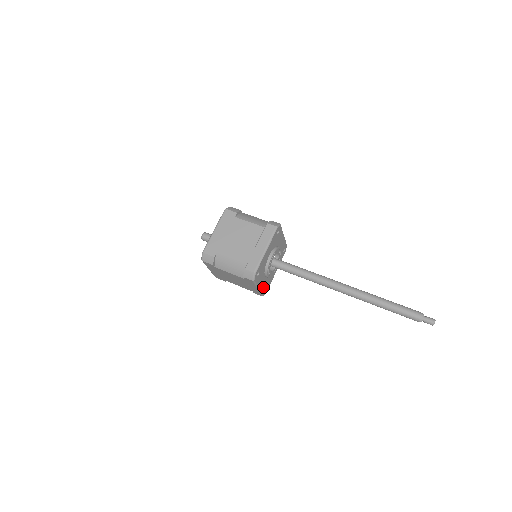
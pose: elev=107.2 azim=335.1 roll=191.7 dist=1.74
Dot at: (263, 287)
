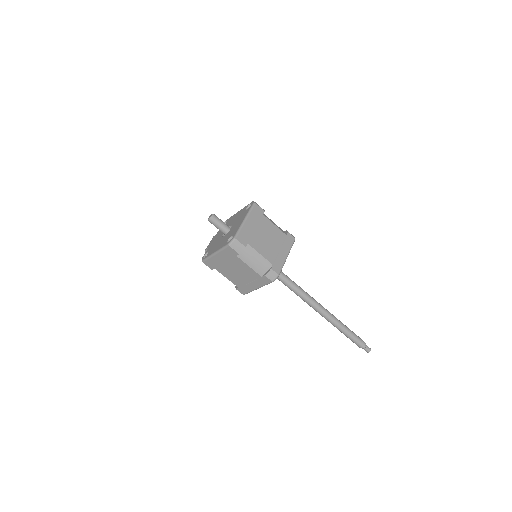
Dot at: occluded
